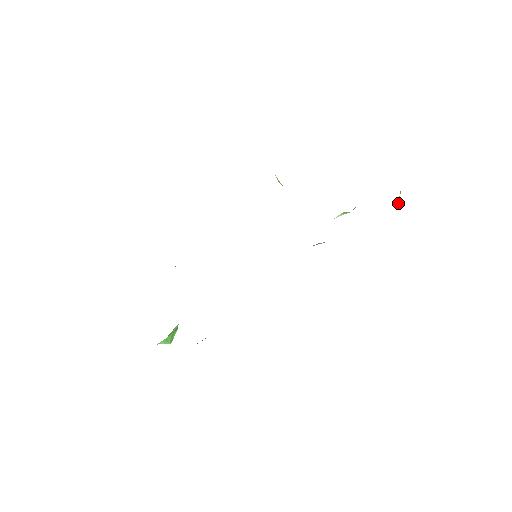
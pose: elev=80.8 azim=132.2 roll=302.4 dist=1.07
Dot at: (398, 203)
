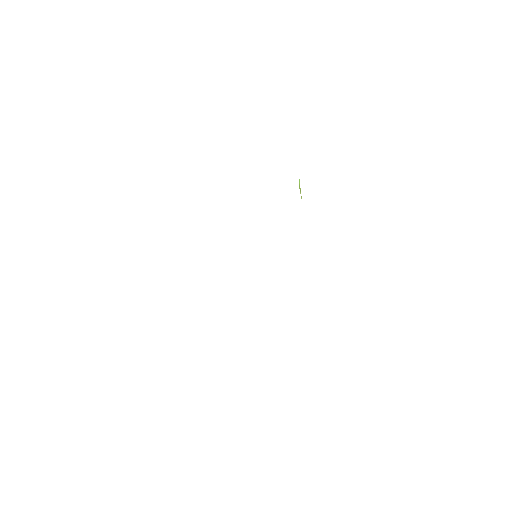
Dot at: occluded
